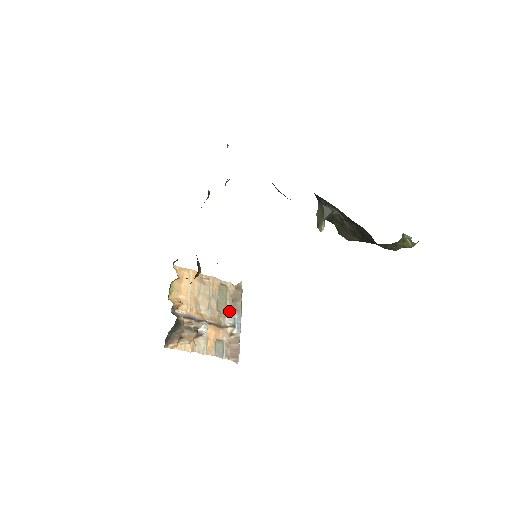
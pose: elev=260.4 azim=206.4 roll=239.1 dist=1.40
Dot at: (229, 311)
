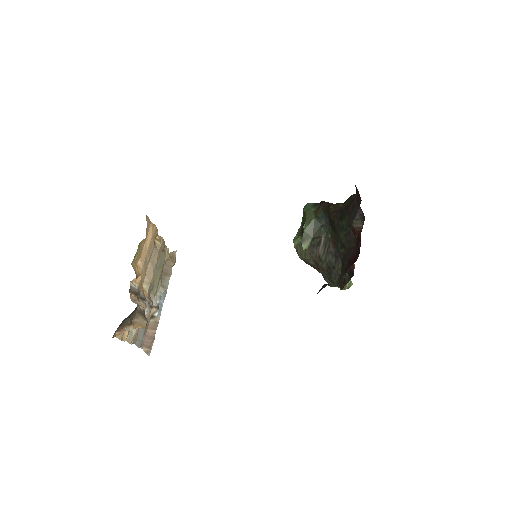
Dot at: (158, 286)
